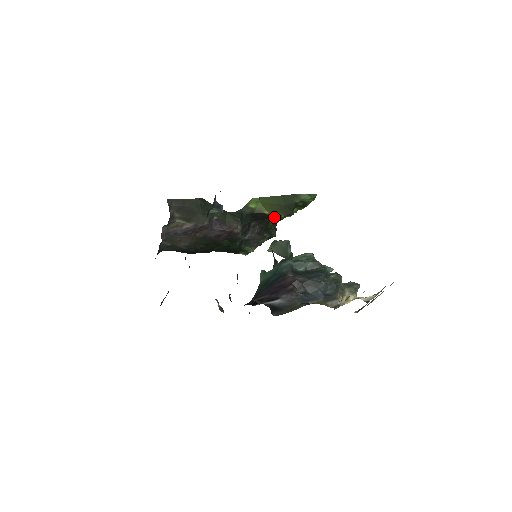
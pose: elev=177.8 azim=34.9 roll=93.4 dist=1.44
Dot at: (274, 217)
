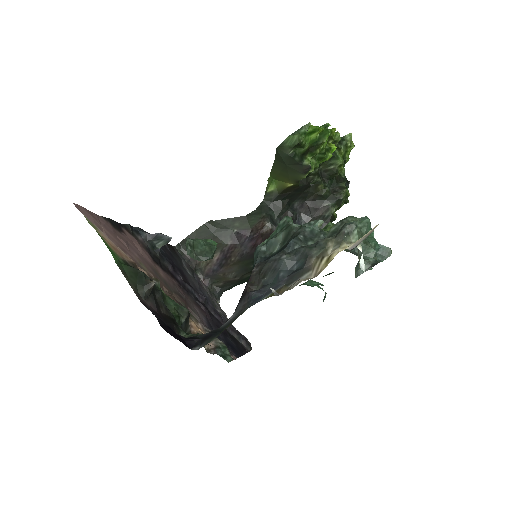
Dot at: (317, 179)
